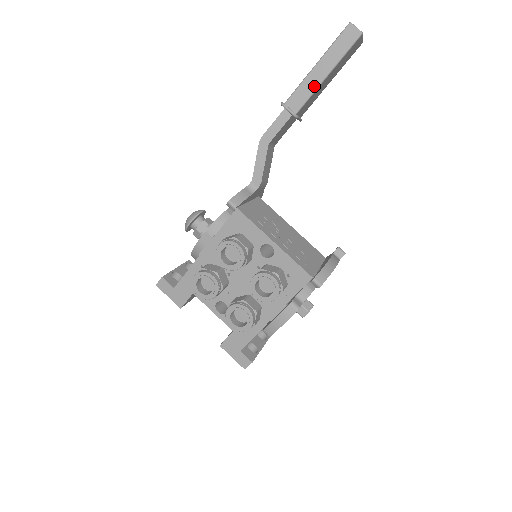
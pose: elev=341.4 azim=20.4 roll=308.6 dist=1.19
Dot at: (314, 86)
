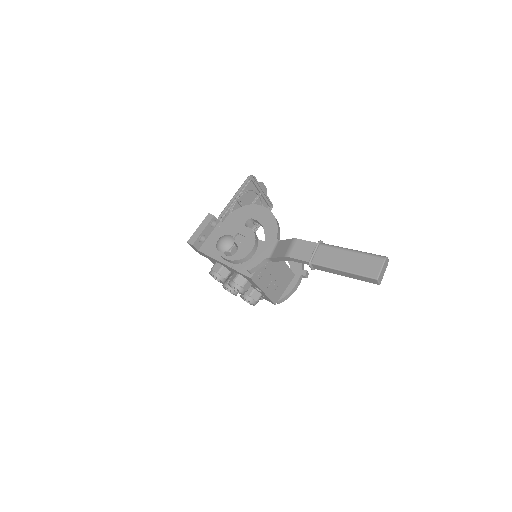
Dot at: (334, 273)
